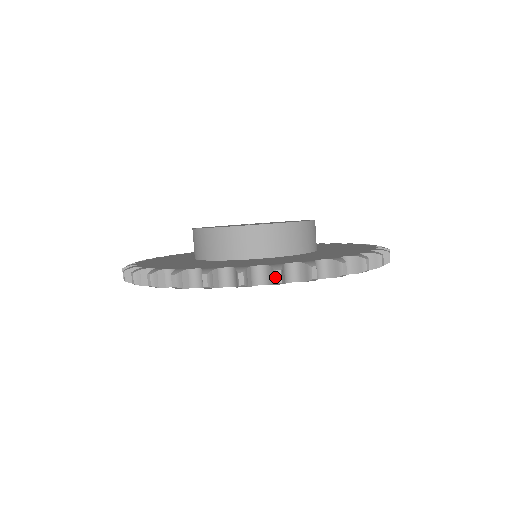
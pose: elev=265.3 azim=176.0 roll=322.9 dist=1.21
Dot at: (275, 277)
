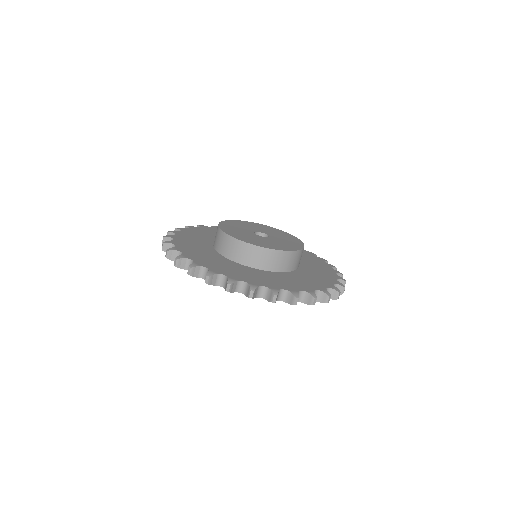
Dot at: (294, 301)
